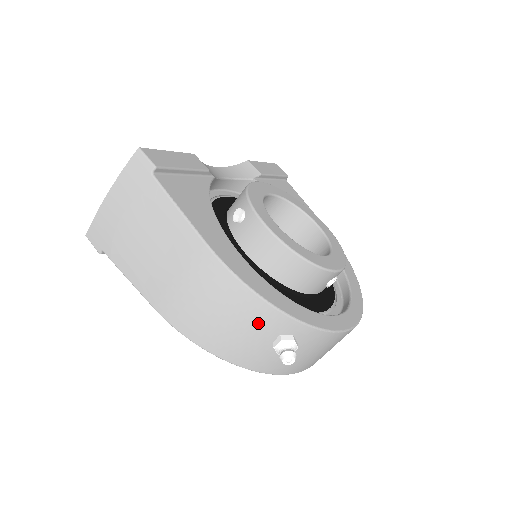
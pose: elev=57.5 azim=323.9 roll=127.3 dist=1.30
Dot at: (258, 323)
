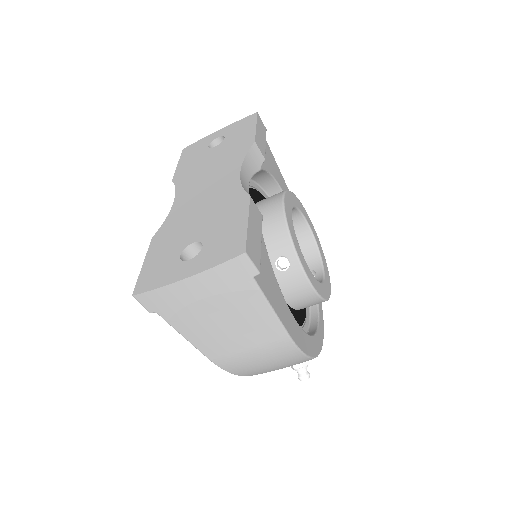
Dot at: occluded
